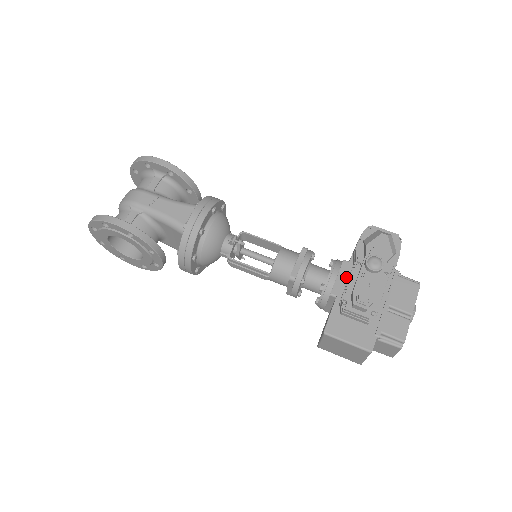
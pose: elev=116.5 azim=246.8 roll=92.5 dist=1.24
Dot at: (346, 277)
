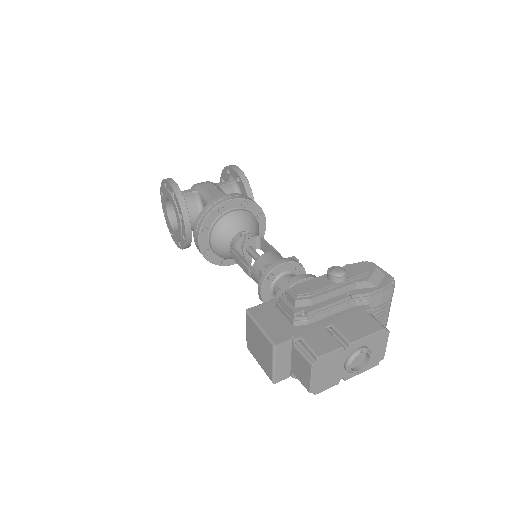
Dot at: occluded
